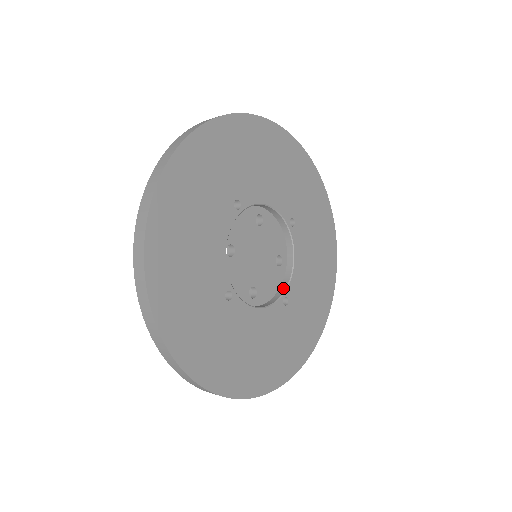
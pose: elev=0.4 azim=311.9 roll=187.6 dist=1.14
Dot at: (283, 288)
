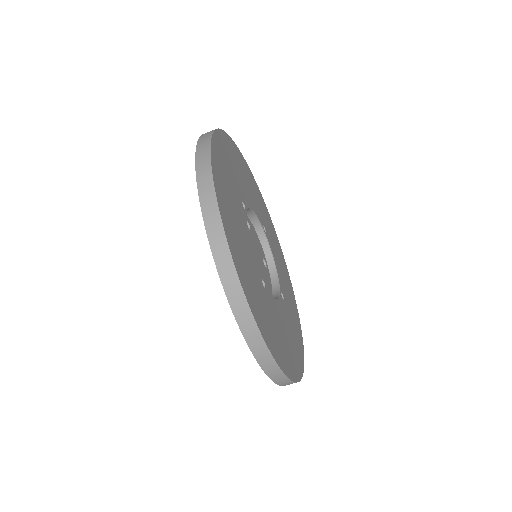
Dot at: (276, 286)
